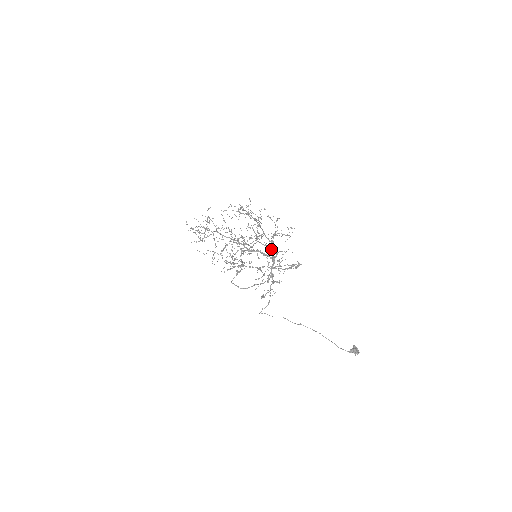
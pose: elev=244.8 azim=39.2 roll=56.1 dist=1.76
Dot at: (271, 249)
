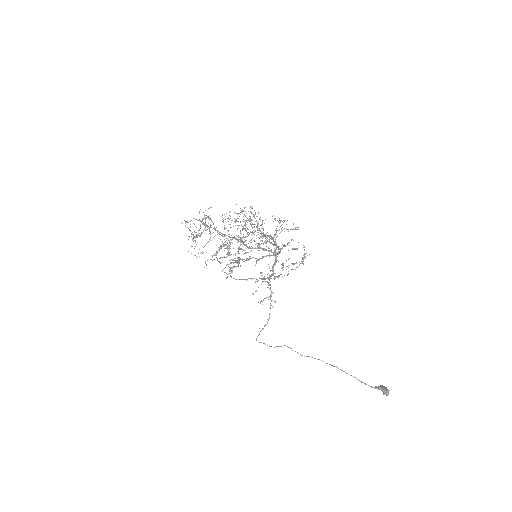
Dot at: (273, 241)
